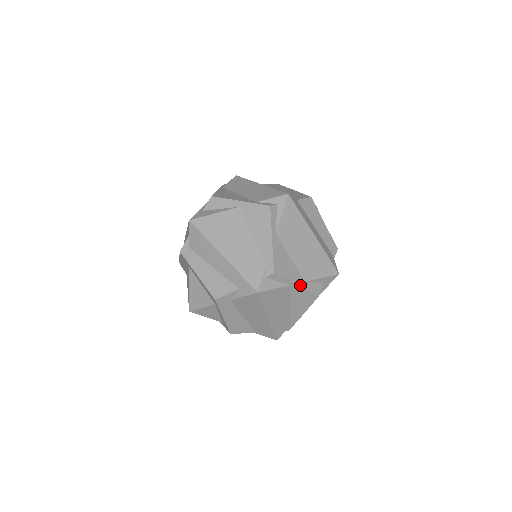
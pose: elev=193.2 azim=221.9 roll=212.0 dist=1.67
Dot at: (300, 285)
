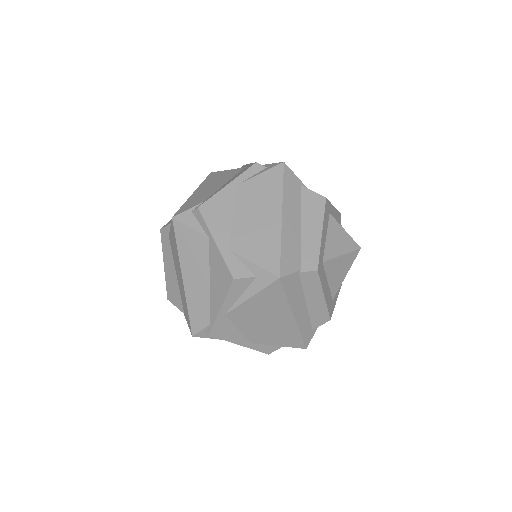
Dot at: (219, 246)
